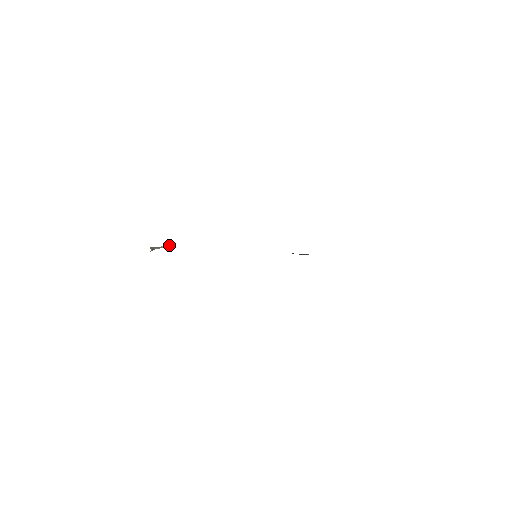
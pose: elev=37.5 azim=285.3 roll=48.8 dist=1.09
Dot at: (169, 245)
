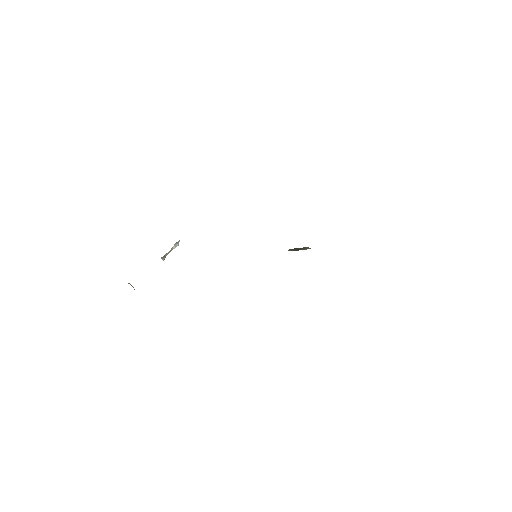
Dot at: (179, 241)
